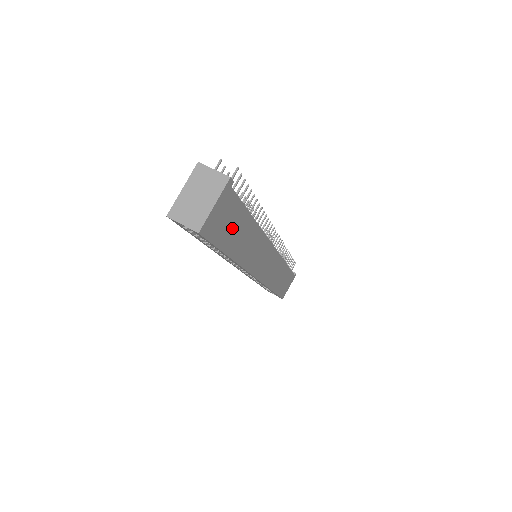
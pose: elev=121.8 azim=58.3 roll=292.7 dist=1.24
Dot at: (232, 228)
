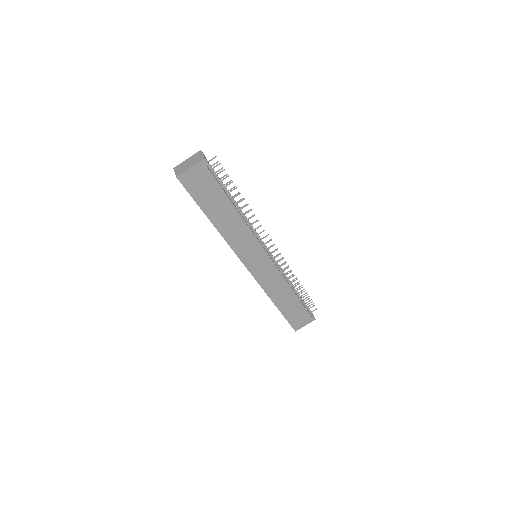
Dot at: (210, 197)
